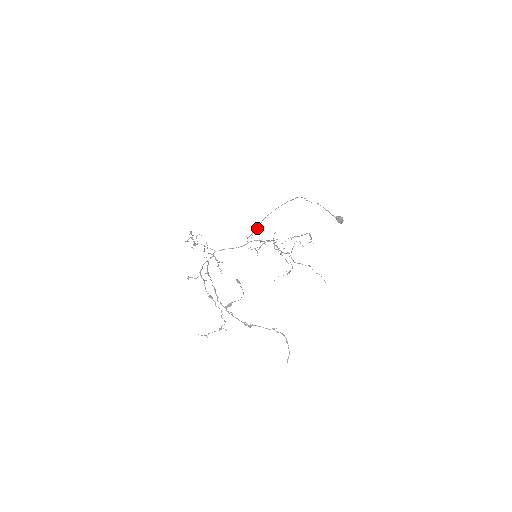
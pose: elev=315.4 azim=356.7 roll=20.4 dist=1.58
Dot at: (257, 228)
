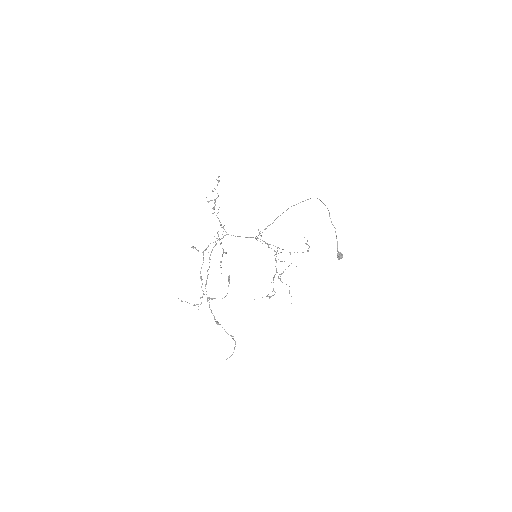
Dot at: occluded
